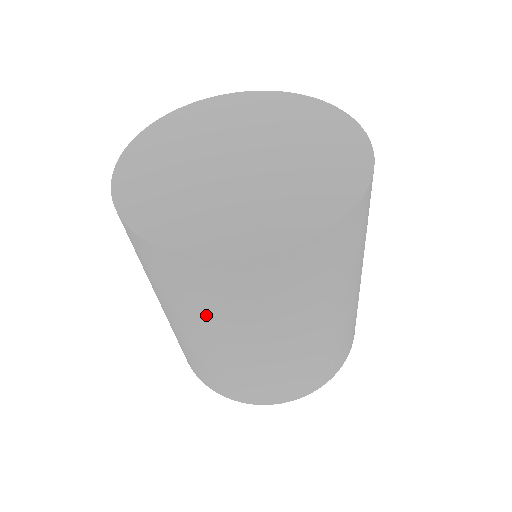
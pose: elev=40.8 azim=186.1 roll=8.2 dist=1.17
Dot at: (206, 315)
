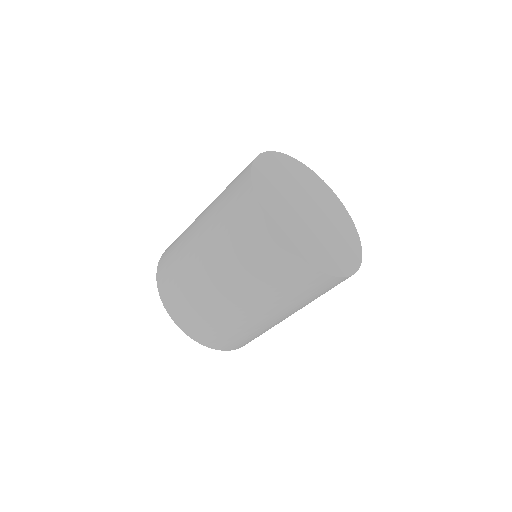
Dot at: (302, 303)
